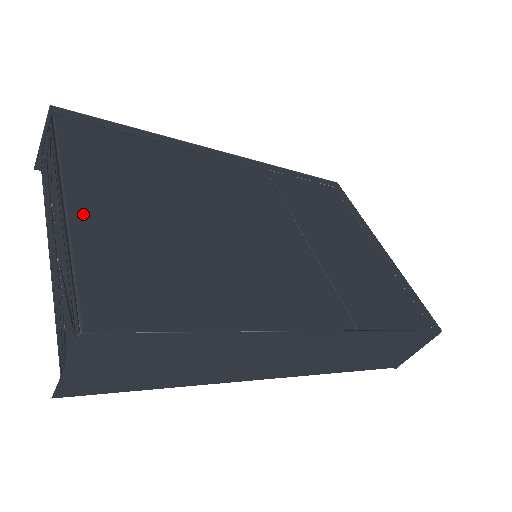
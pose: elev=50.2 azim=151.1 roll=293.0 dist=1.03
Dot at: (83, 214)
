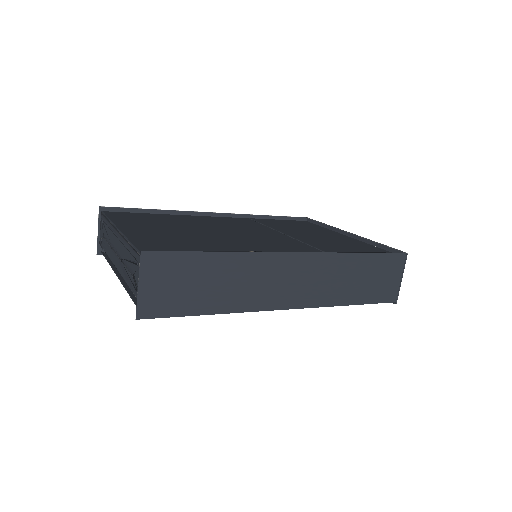
Dot at: (131, 232)
